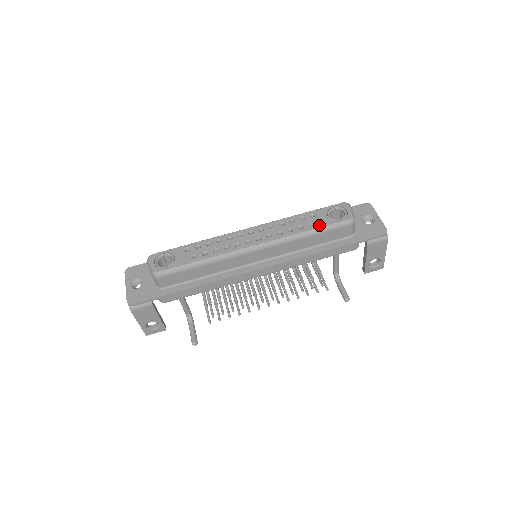
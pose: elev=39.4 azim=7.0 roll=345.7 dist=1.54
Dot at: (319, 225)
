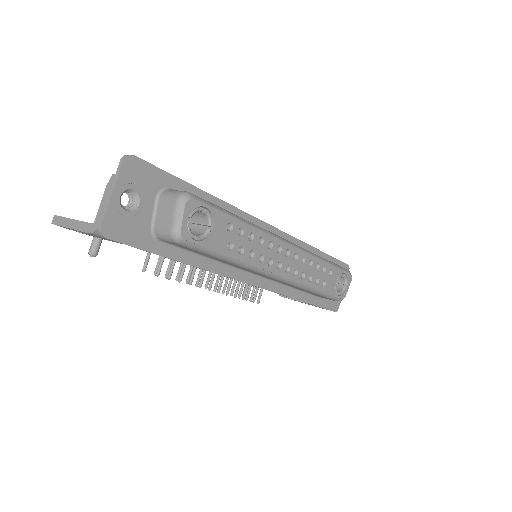
Dot at: (327, 290)
